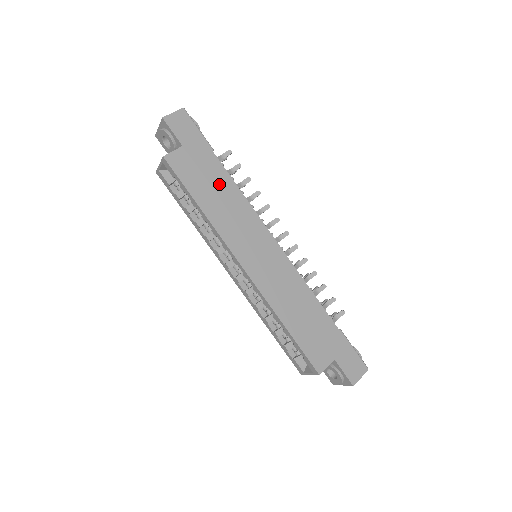
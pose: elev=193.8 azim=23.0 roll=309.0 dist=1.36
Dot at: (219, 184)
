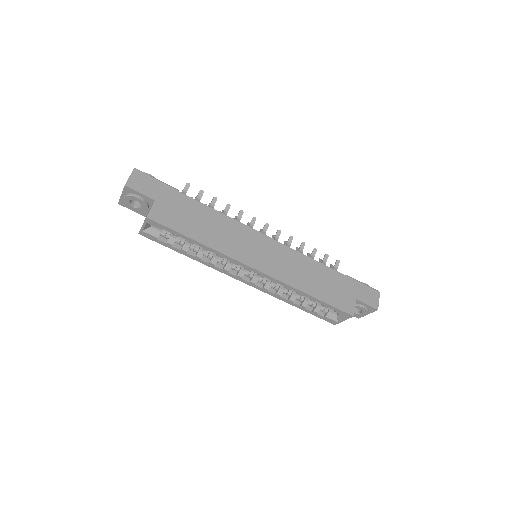
Dot at: (200, 215)
